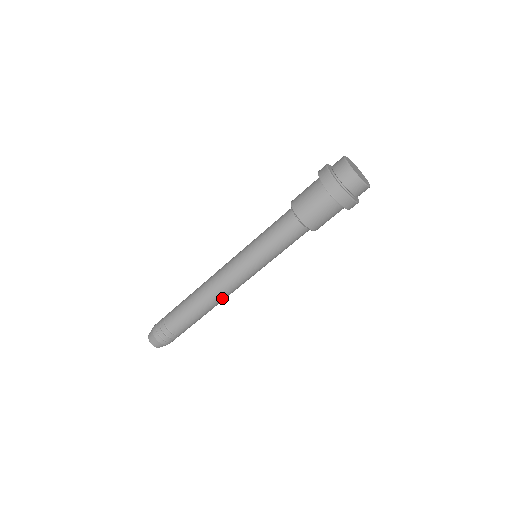
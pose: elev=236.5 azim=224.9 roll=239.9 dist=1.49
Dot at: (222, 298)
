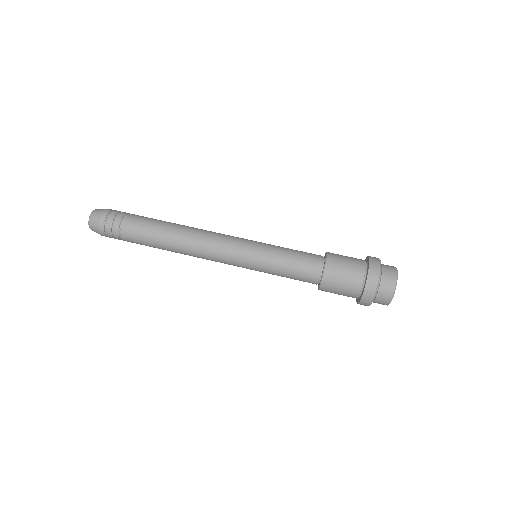
Dot at: (194, 249)
